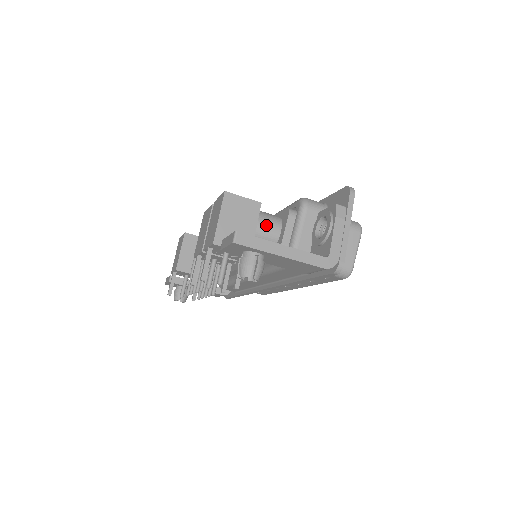
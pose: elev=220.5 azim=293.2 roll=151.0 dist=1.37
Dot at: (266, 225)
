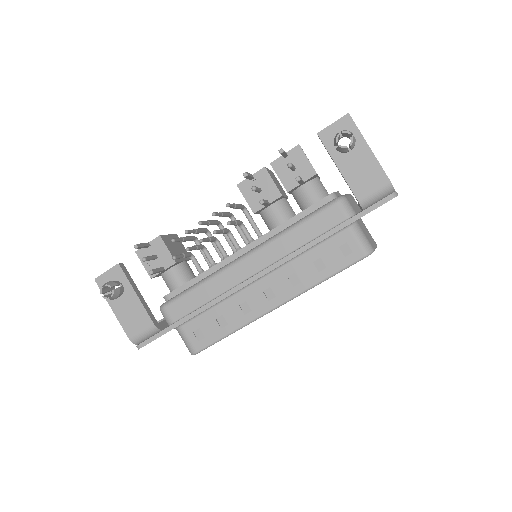
Dot at: (322, 184)
